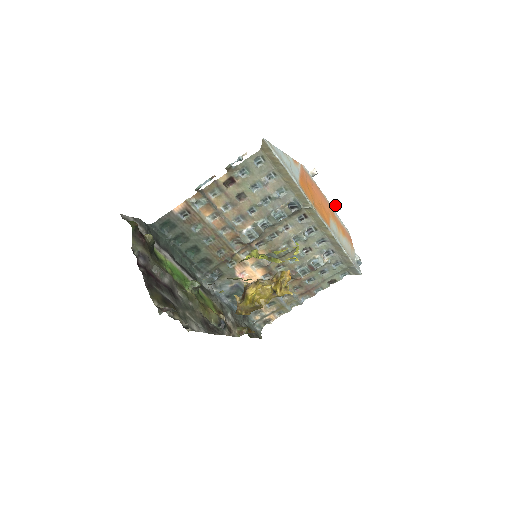
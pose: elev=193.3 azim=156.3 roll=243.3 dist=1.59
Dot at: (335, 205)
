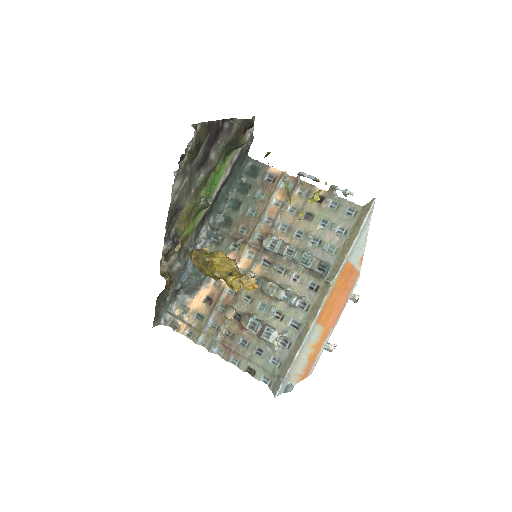
Dot at: occluded
